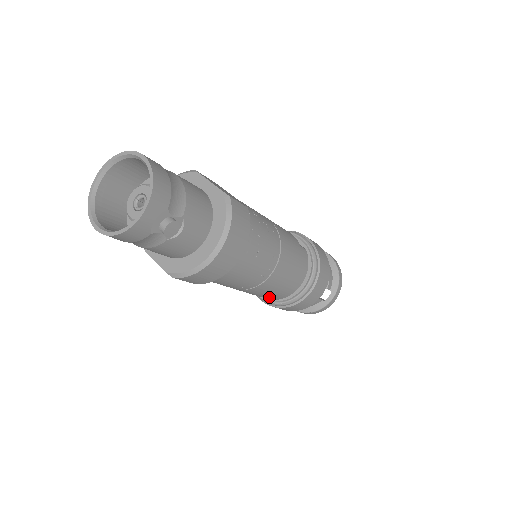
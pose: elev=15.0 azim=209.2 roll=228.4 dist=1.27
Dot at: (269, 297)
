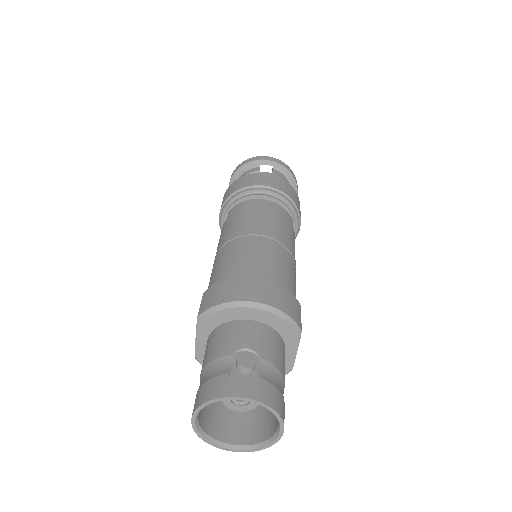
Dot at: occluded
